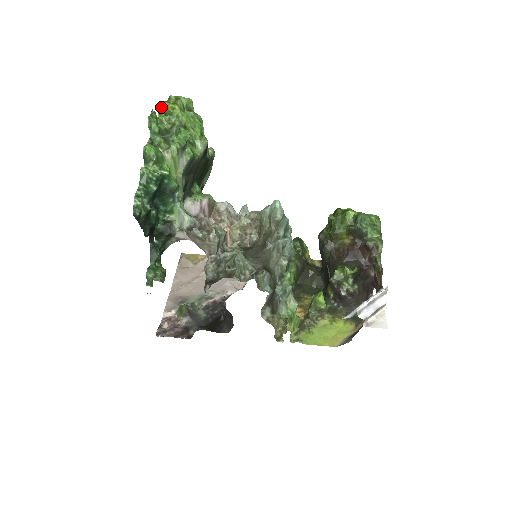
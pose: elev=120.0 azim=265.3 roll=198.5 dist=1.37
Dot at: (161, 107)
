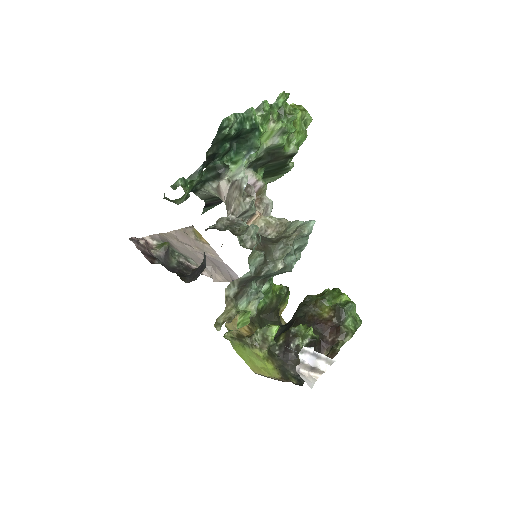
Dot at: (290, 104)
